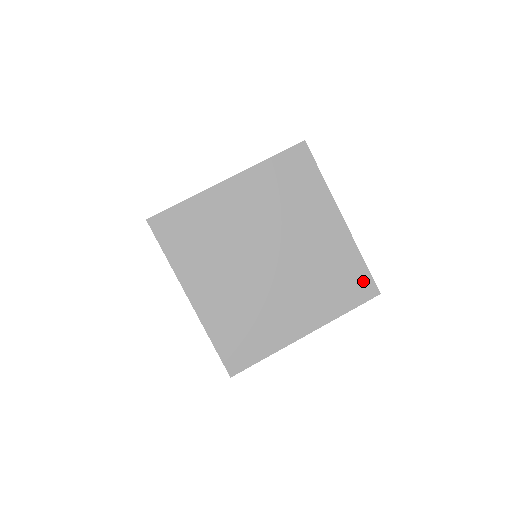
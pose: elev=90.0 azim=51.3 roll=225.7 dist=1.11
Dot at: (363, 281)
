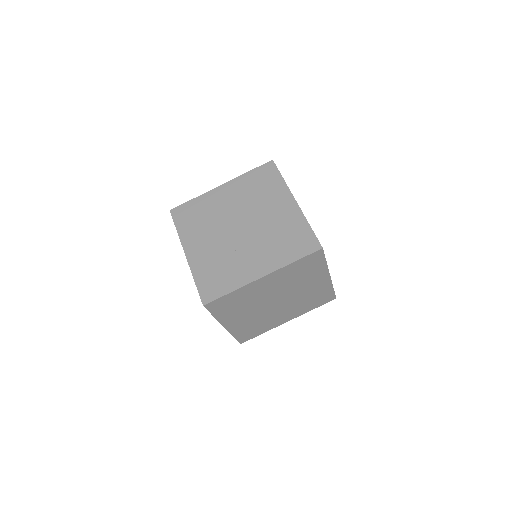
Dot at: (309, 240)
